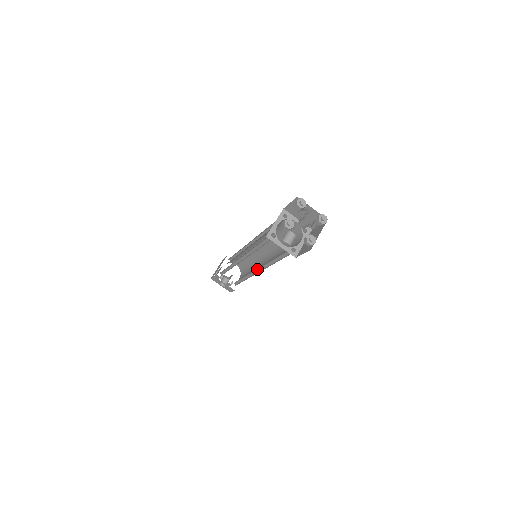
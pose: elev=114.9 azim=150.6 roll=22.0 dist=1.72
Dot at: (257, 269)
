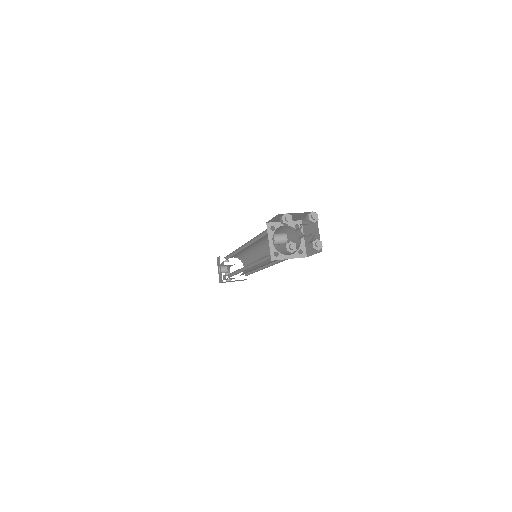
Dot at: (247, 267)
